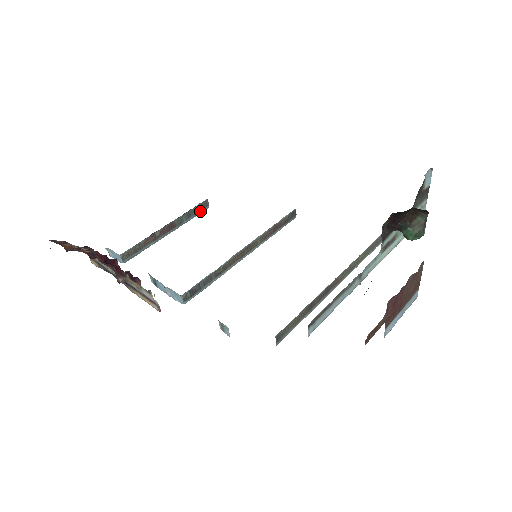
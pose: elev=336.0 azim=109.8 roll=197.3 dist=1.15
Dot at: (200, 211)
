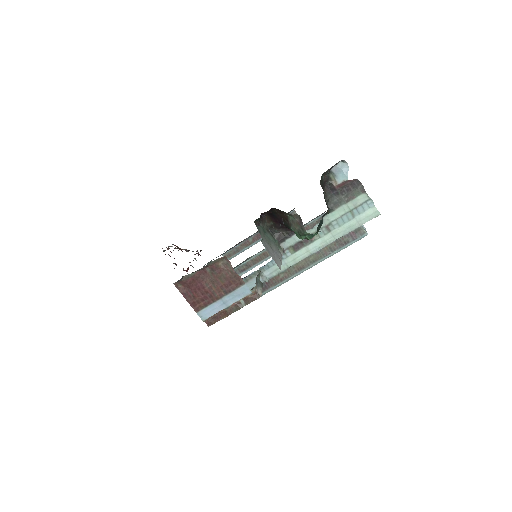
Dot at: occluded
